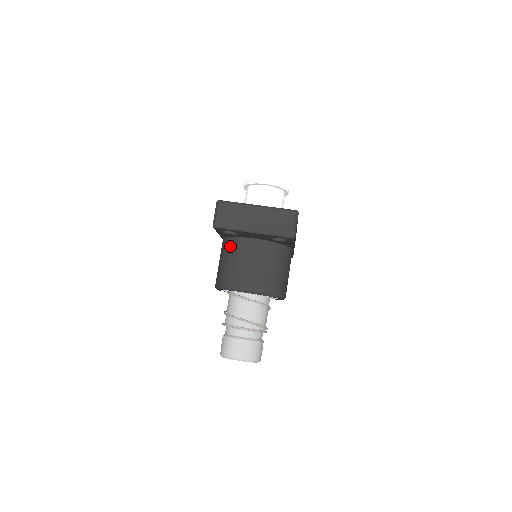
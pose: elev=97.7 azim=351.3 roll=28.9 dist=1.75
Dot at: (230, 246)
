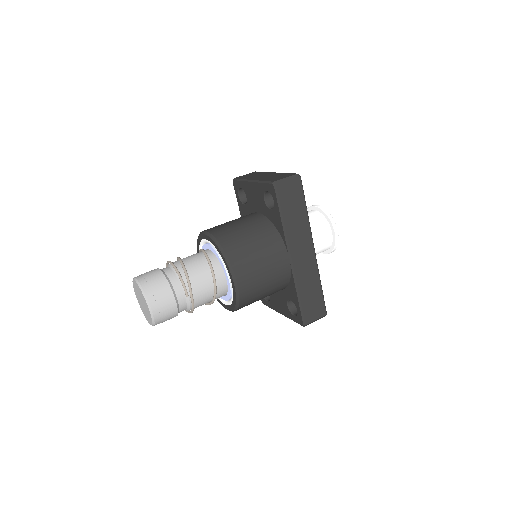
Dot at: occluded
